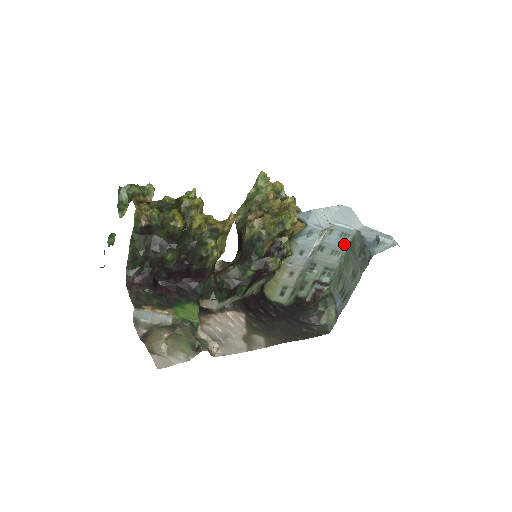
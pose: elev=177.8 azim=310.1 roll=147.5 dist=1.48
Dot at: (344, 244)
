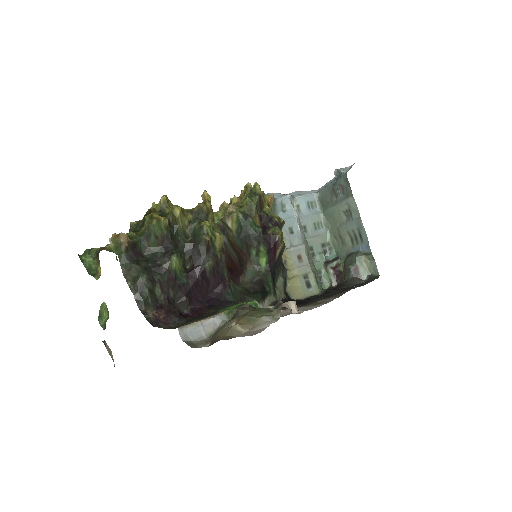
Dot at: (318, 212)
